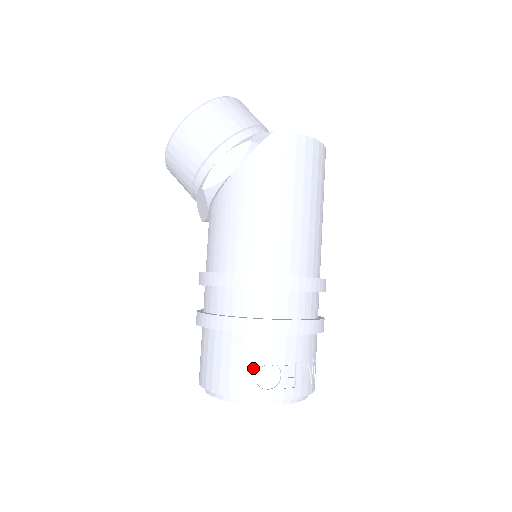
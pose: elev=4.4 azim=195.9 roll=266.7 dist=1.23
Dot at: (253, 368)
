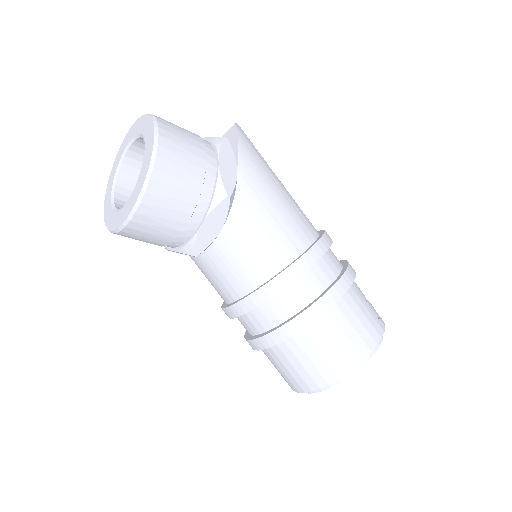
Dot at: (368, 309)
